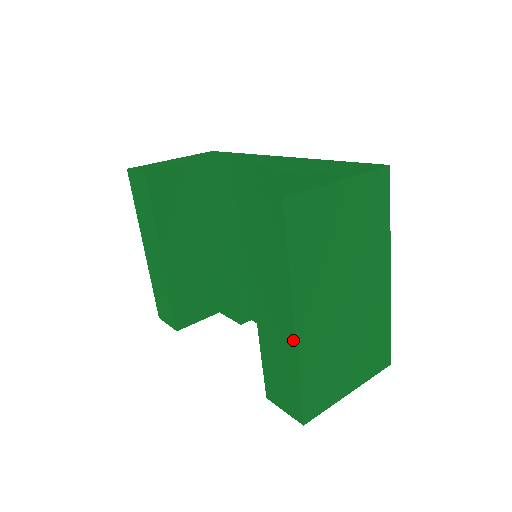
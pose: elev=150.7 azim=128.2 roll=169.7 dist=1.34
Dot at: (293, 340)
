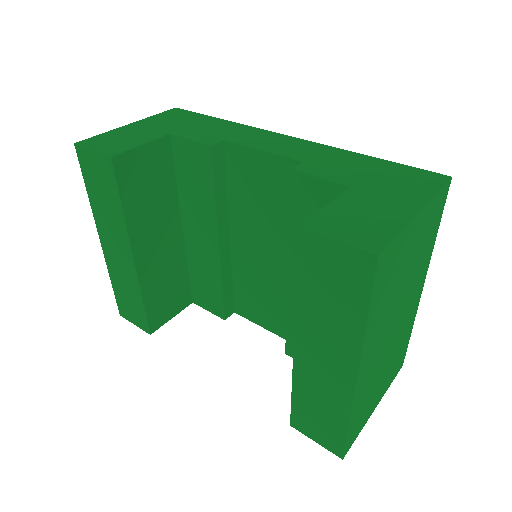
Dot at: (350, 391)
